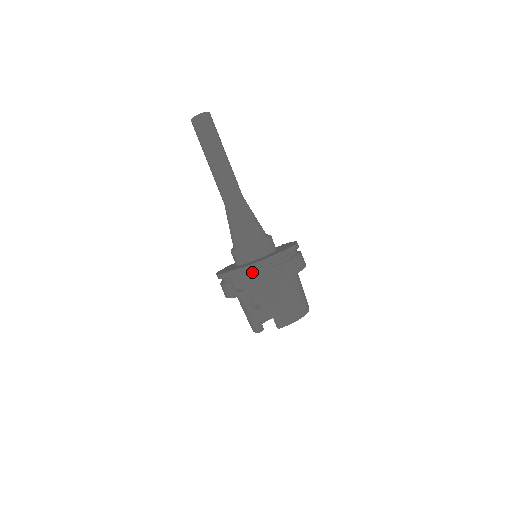
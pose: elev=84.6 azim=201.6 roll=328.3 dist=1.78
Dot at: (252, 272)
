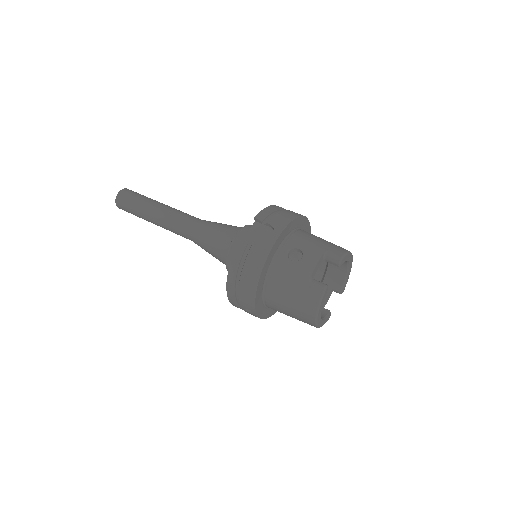
Dot at: (267, 220)
